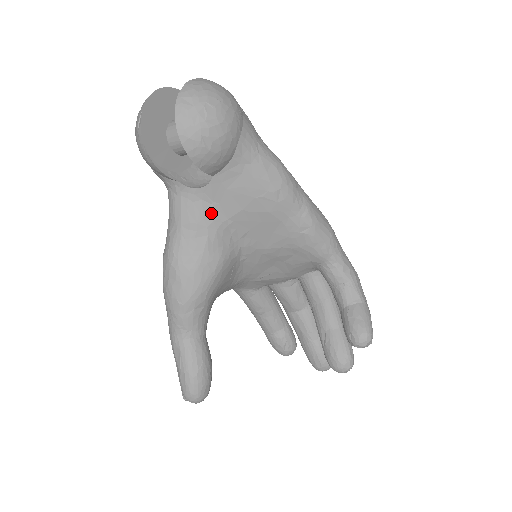
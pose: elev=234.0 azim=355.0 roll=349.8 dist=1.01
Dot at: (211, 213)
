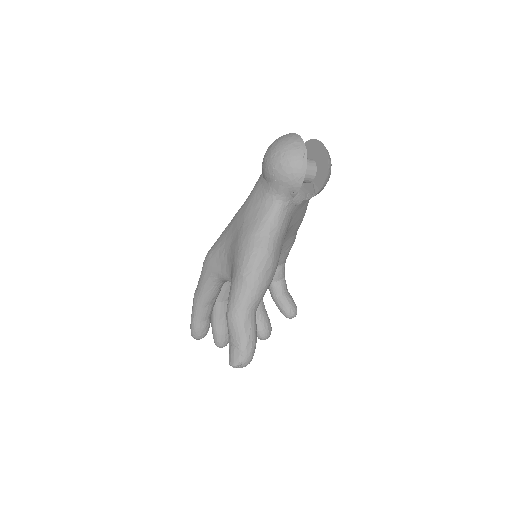
Dot at: occluded
